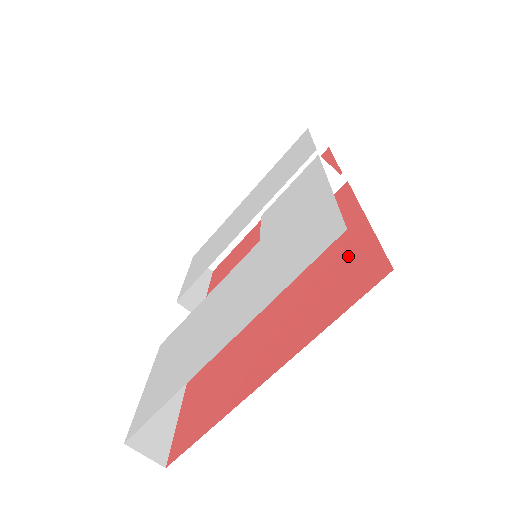
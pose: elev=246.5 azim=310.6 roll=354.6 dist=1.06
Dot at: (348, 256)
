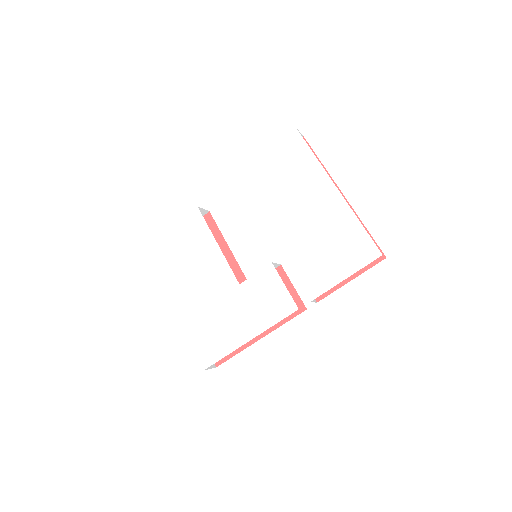
Dot at: occluded
